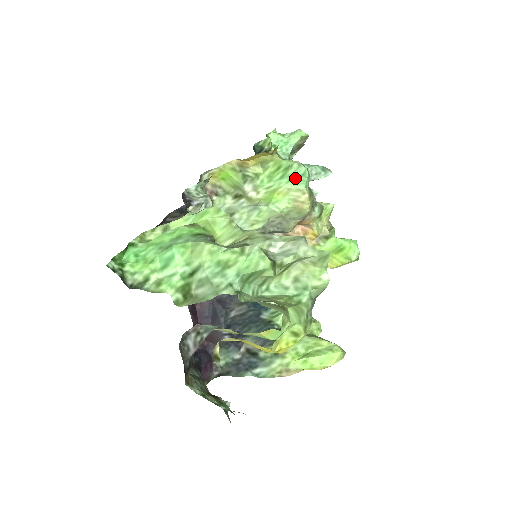
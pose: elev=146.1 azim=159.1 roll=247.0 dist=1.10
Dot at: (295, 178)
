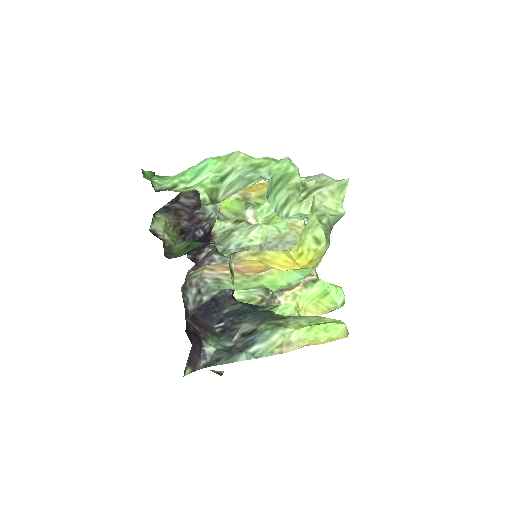
Dot at: occluded
